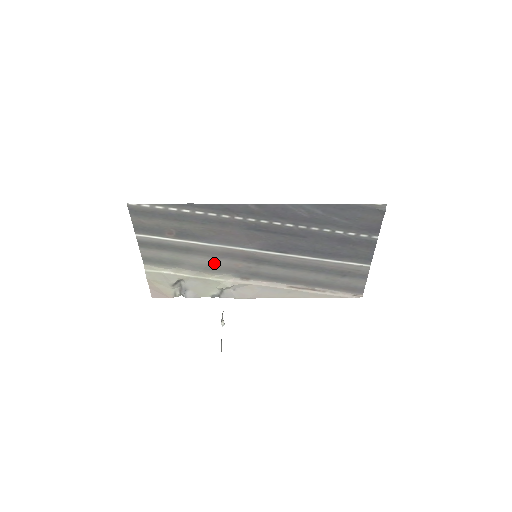
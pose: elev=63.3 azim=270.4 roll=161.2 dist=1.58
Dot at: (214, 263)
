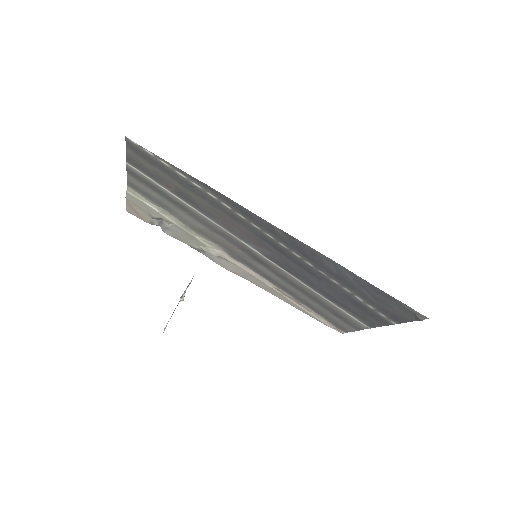
Dot at: (207, 231)
